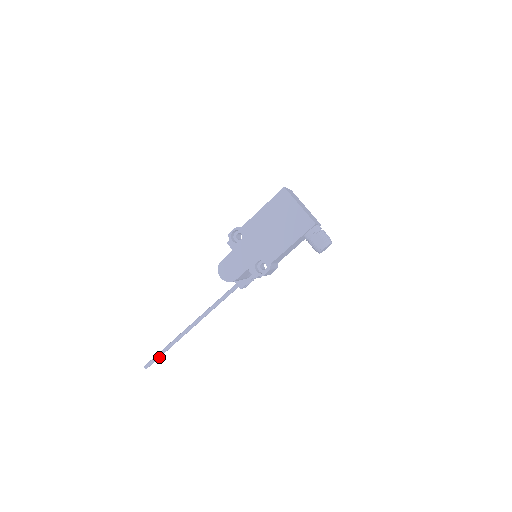
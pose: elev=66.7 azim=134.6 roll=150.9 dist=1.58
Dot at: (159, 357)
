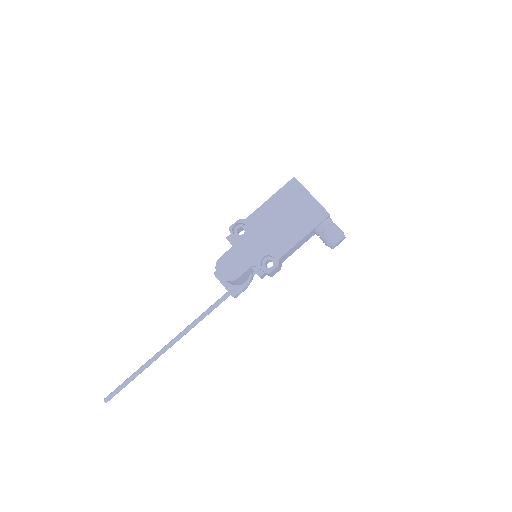
Dot at: (125, 386)
